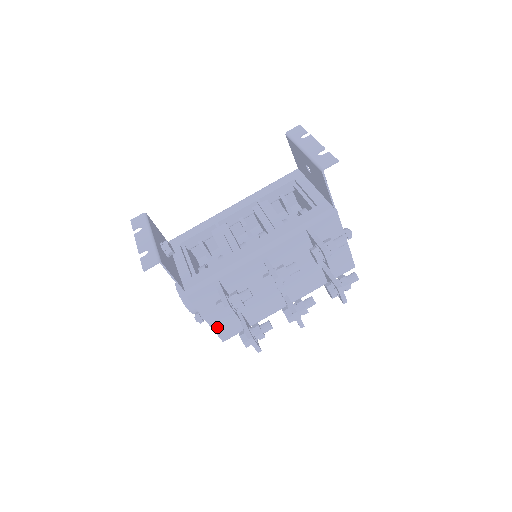
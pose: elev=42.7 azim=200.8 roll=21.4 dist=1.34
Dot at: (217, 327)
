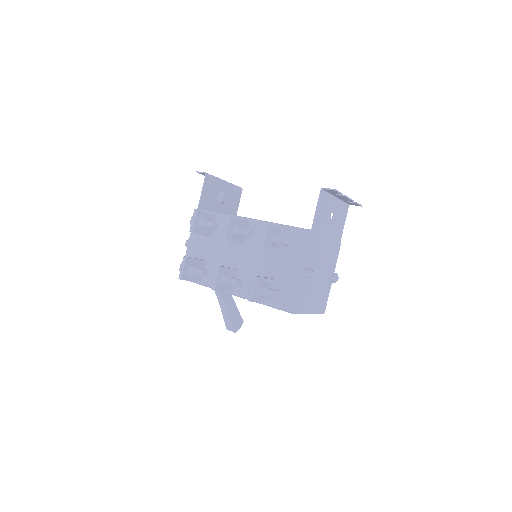
Dot at: occluded
